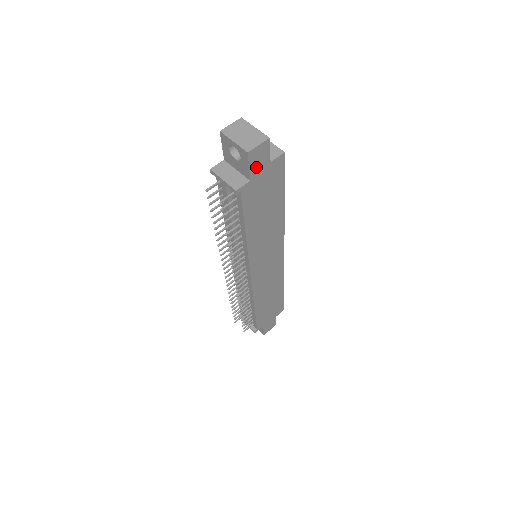
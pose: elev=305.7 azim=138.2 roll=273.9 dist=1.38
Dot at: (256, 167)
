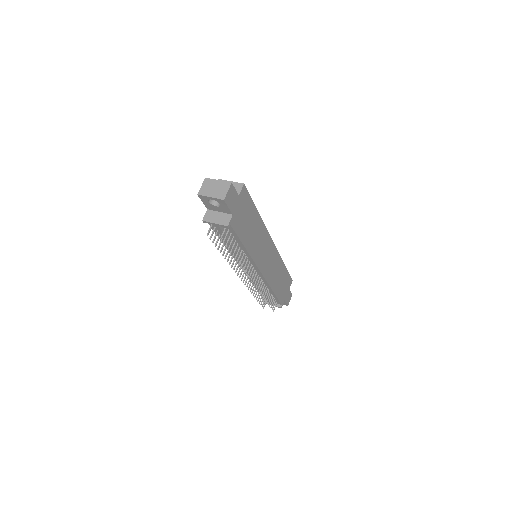
Dot at: (232, 204)
